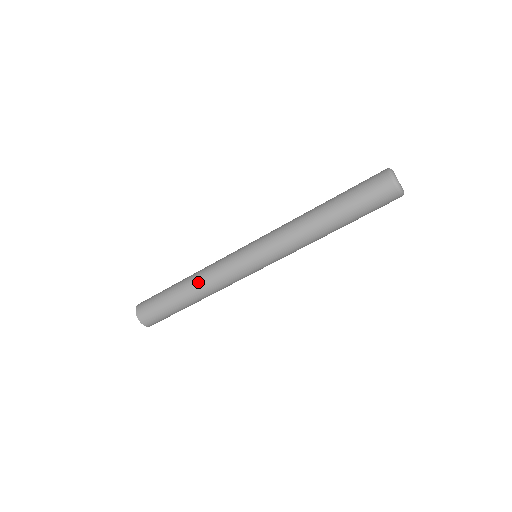
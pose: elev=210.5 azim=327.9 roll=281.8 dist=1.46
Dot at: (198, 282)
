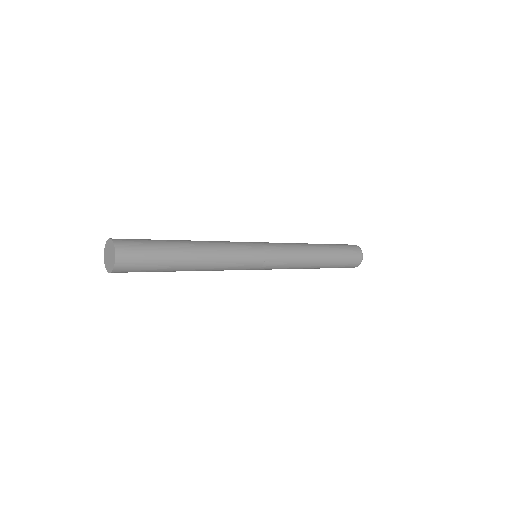
Dot at: (208, 250)
